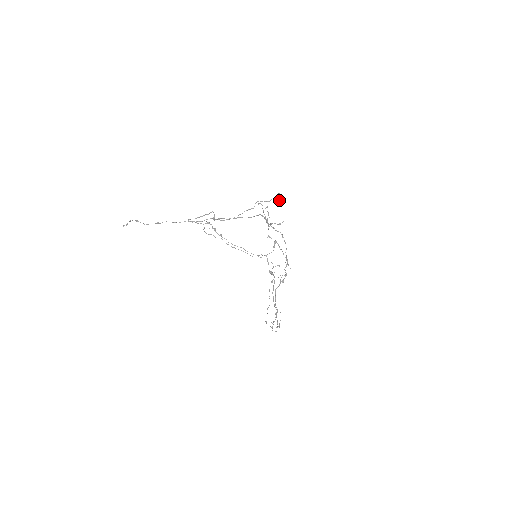
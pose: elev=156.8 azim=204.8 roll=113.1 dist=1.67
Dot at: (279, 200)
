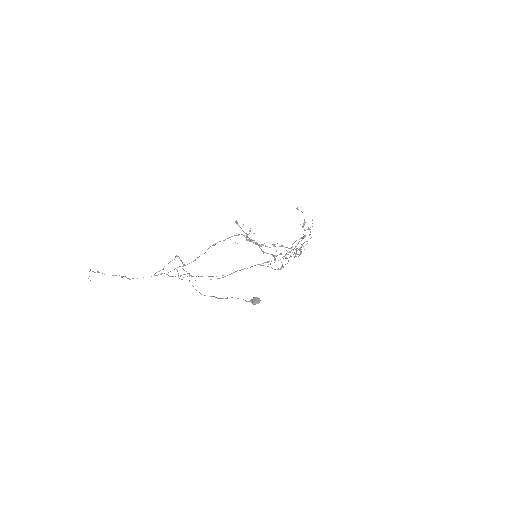
Dot at: (257, 303)
